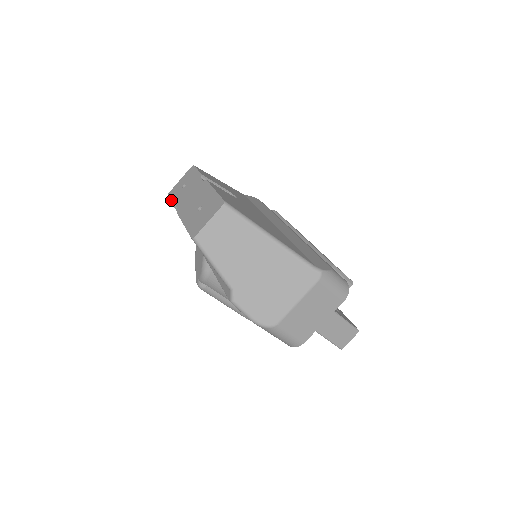
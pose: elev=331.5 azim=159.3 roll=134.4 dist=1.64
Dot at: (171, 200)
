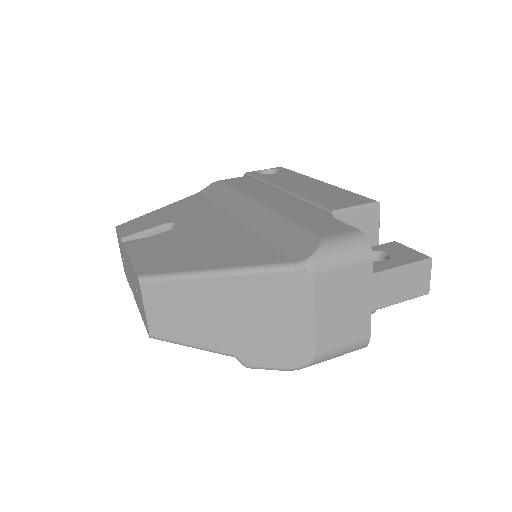
Dot at: occluded
